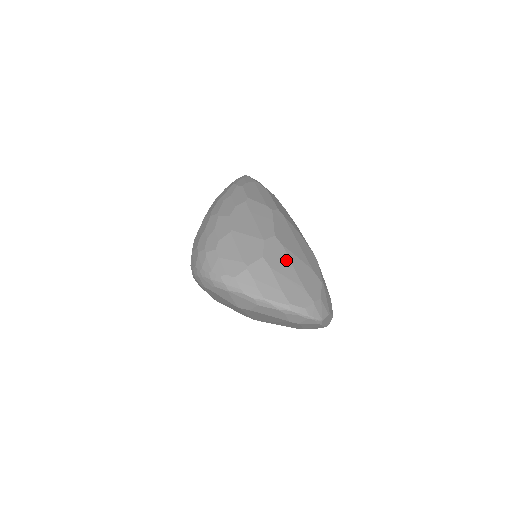
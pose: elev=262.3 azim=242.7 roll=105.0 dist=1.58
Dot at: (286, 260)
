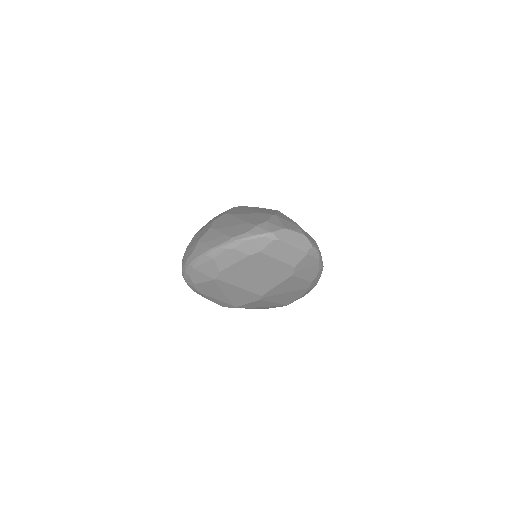
Dot at: (232, 219)
